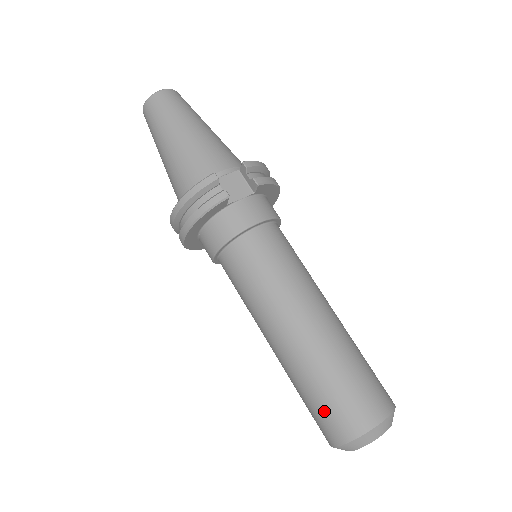
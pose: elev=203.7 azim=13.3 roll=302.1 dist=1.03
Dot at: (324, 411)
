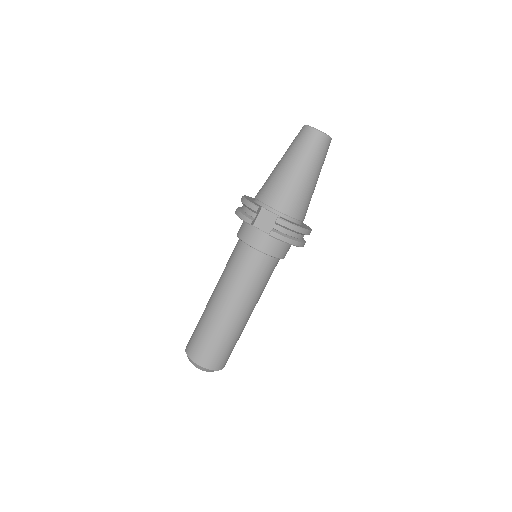
Dot at: (193, 334)
